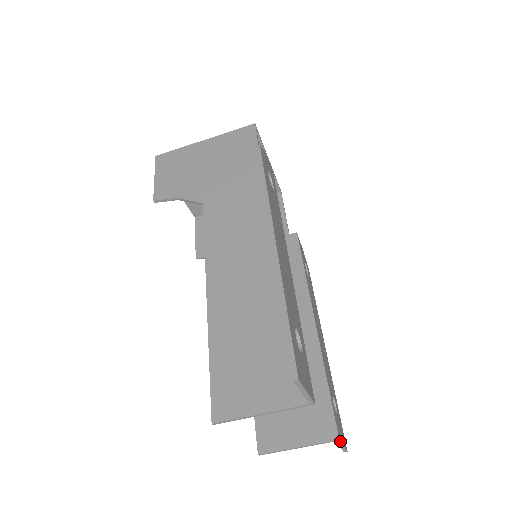
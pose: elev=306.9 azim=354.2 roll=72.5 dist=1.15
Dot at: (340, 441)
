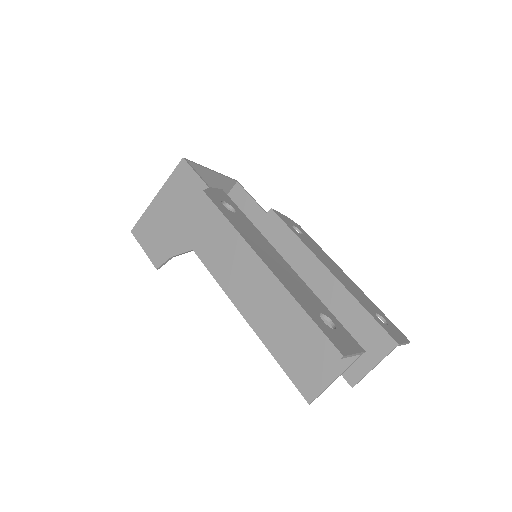
Dot at: (400, 344)
